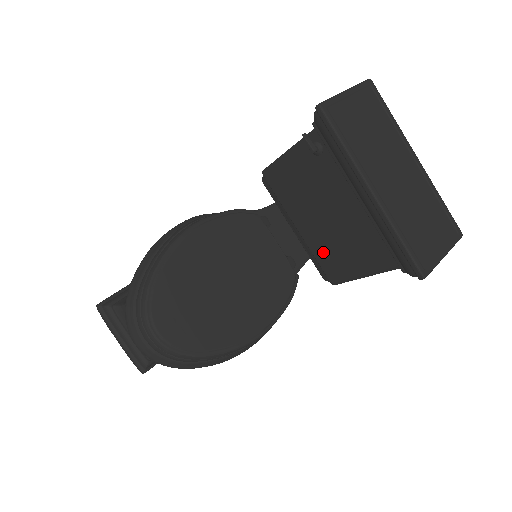
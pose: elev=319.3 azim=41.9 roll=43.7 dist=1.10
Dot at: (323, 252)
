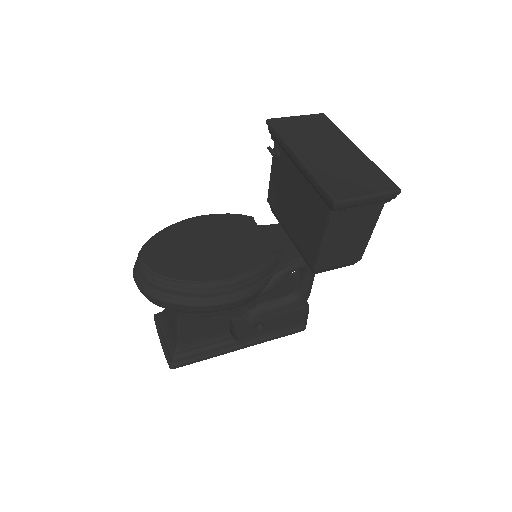
Dot at: (302, 241)
